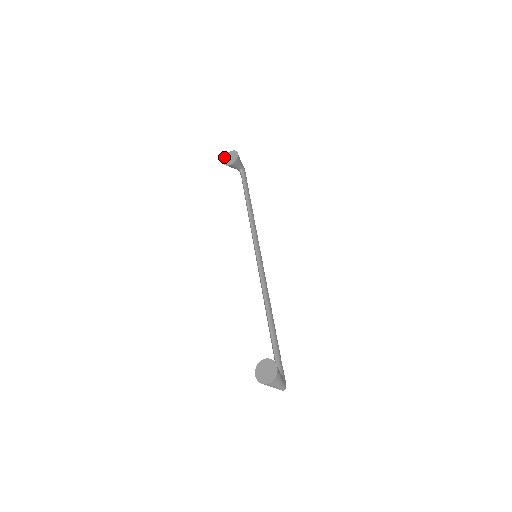
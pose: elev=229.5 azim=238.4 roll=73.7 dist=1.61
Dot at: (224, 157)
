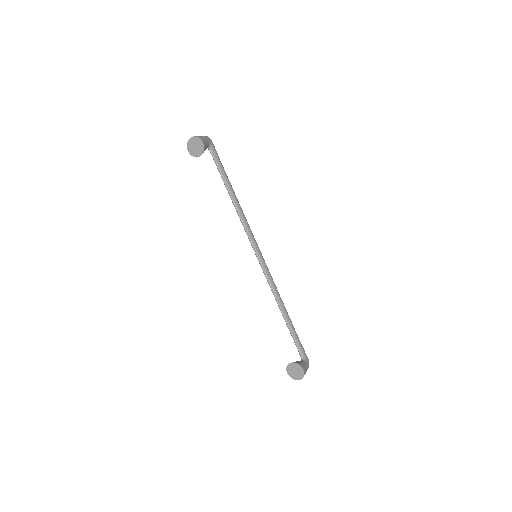
Dot at: (187, 144)
